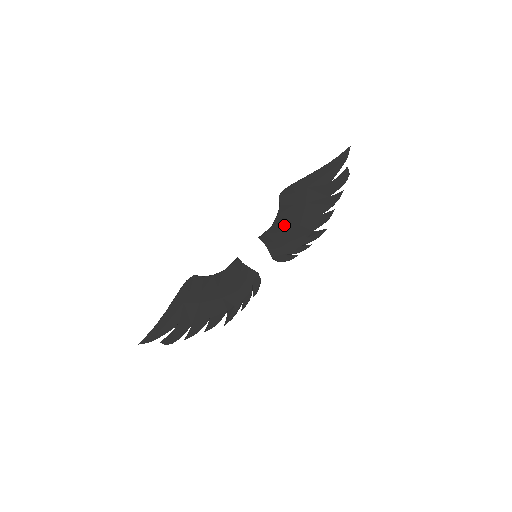
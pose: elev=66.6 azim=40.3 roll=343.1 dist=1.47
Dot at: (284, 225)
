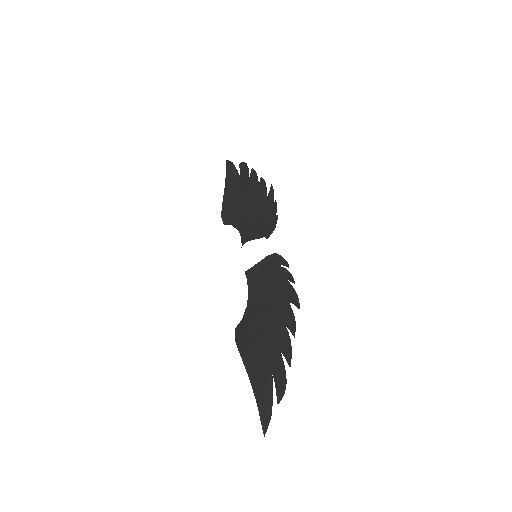
Dot at: (246, 222)
